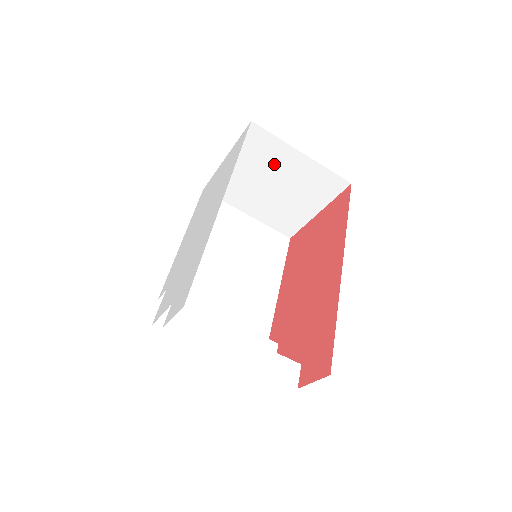
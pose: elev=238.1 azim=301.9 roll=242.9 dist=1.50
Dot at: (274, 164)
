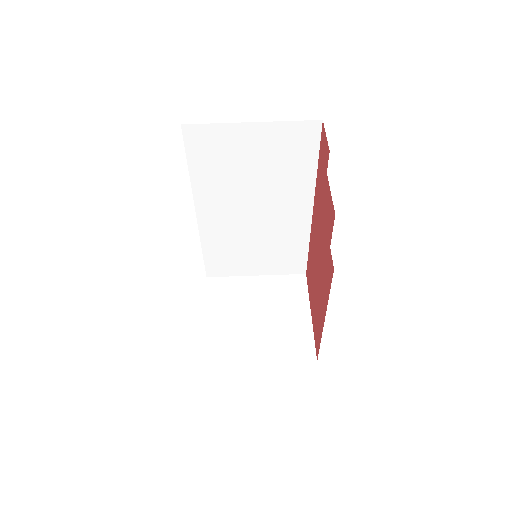
Dot at: (243, 297)
